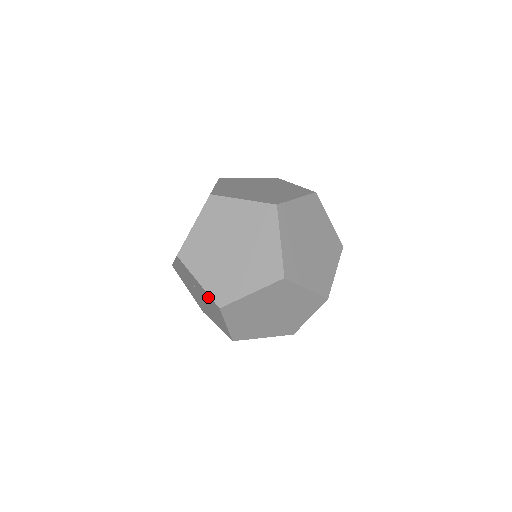
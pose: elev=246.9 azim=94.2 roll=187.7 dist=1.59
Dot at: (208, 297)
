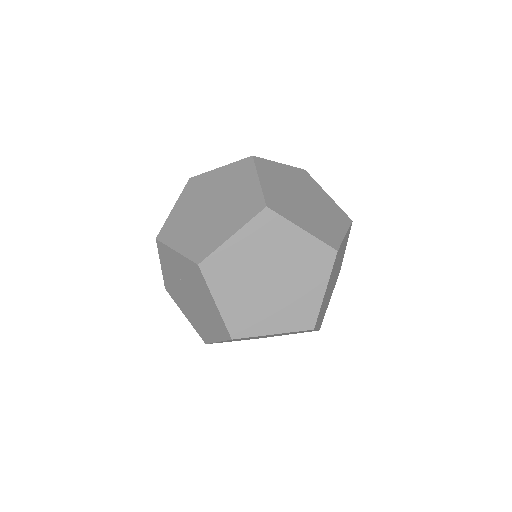
Dot at: (188, 267)
